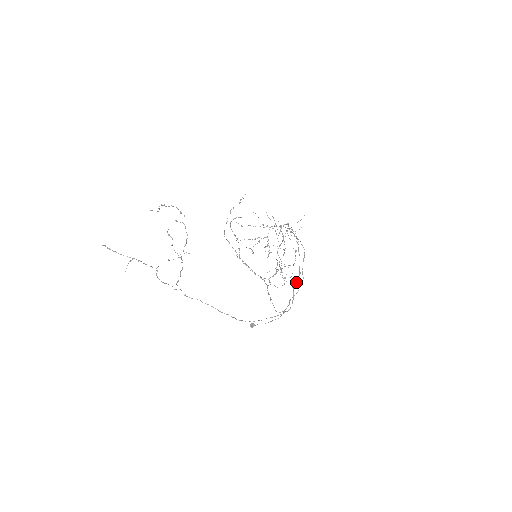
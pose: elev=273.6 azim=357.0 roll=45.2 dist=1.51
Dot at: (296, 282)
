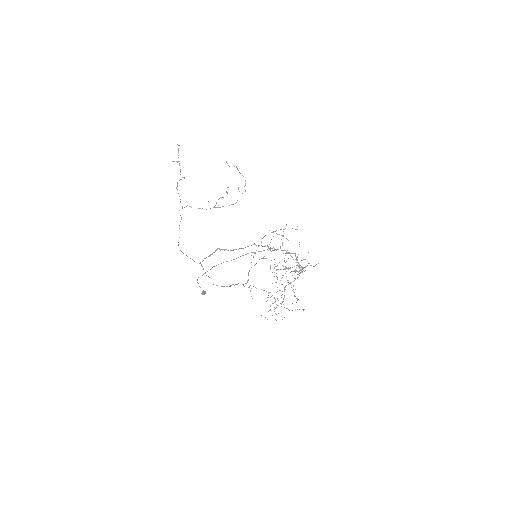
Dot at: (223, 249)
